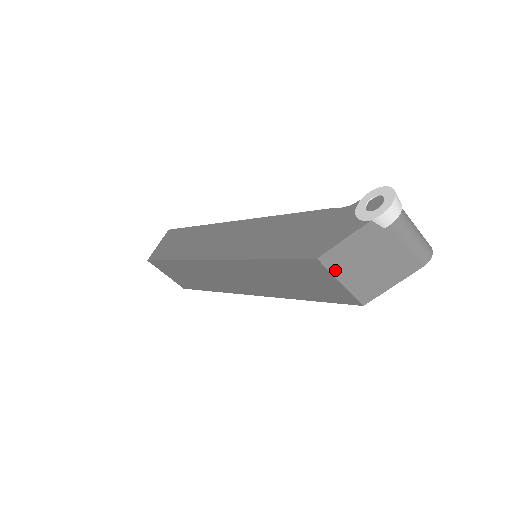
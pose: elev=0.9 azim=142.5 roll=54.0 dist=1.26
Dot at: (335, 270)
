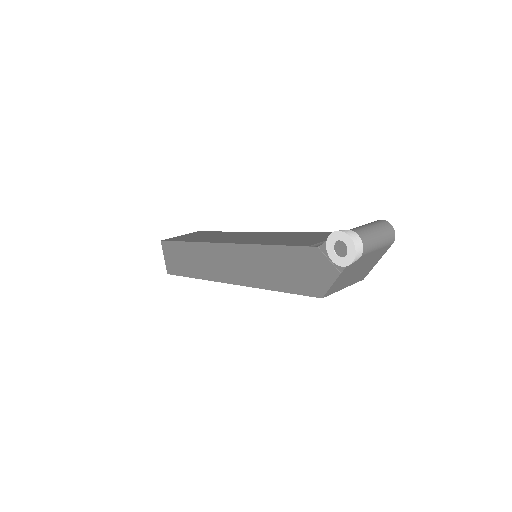
Dot at: (336, 290)
